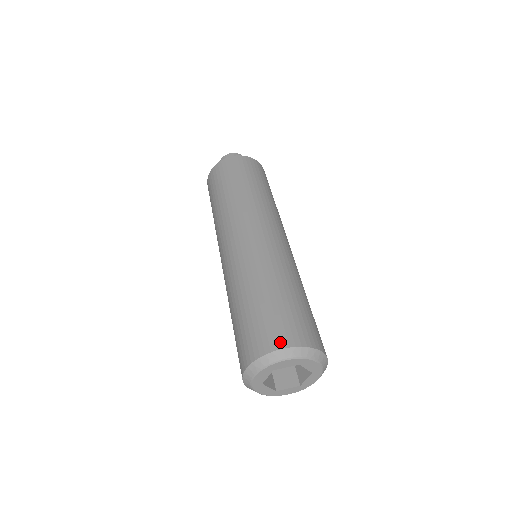
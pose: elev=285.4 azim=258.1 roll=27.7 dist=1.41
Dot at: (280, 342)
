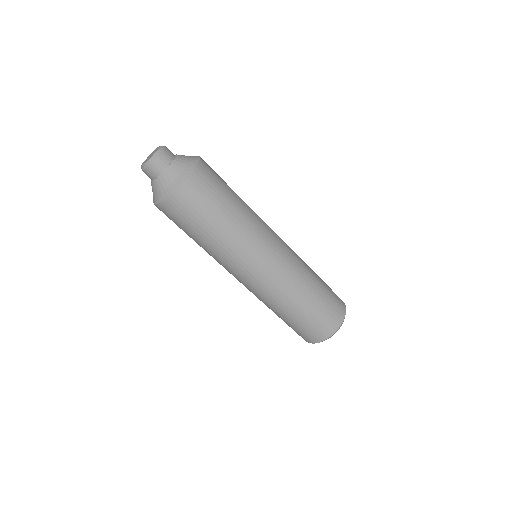
Dot at: (320, 339)
